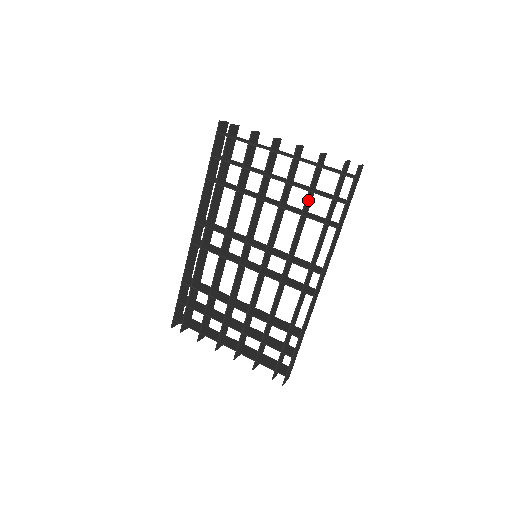
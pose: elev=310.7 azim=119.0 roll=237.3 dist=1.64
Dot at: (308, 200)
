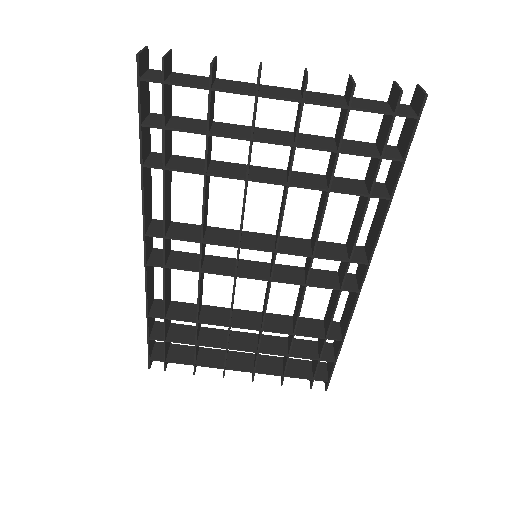
Dot at: occluded
